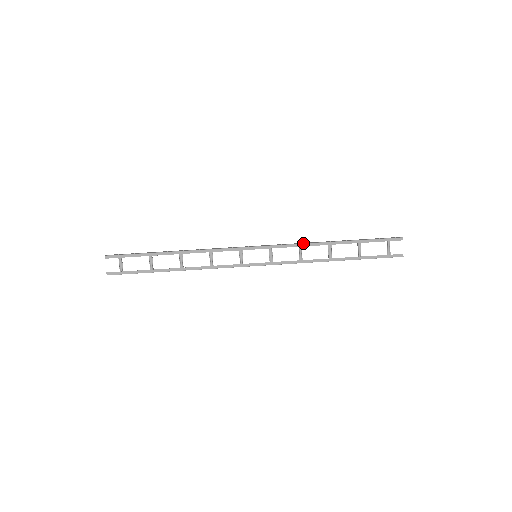
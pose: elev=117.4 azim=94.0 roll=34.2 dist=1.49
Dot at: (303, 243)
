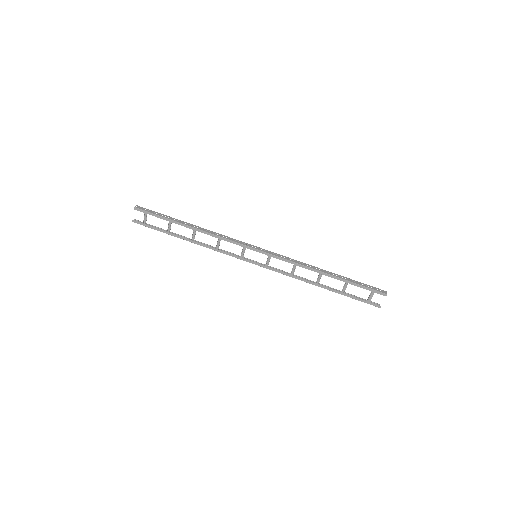
Dot at: (299, 263)
